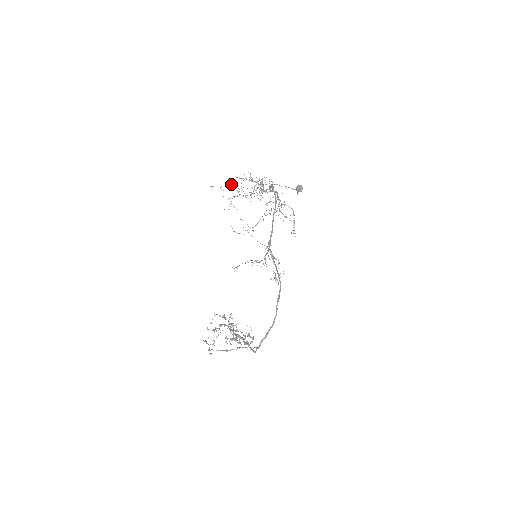
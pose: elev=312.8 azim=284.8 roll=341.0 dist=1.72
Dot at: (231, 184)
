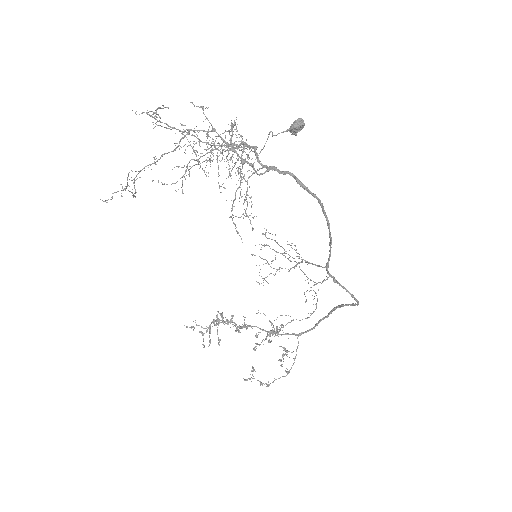
Dot at: occluded
